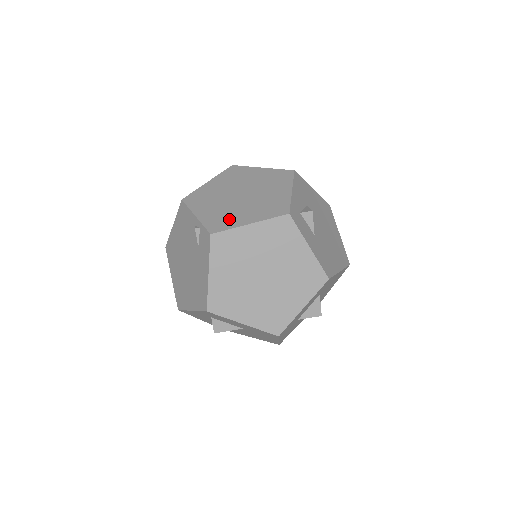
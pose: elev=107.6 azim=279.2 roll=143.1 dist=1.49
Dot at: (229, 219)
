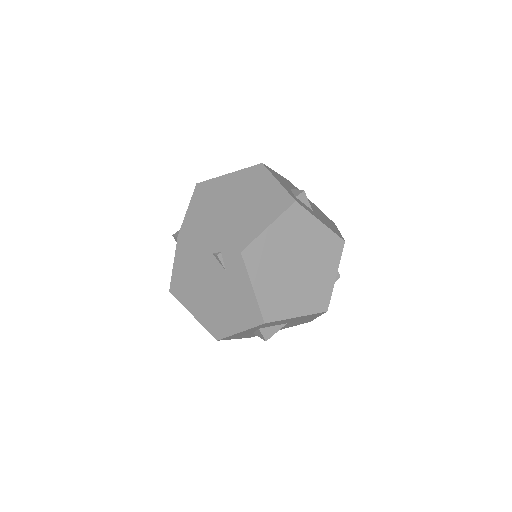
Dot at: (245, 231)
